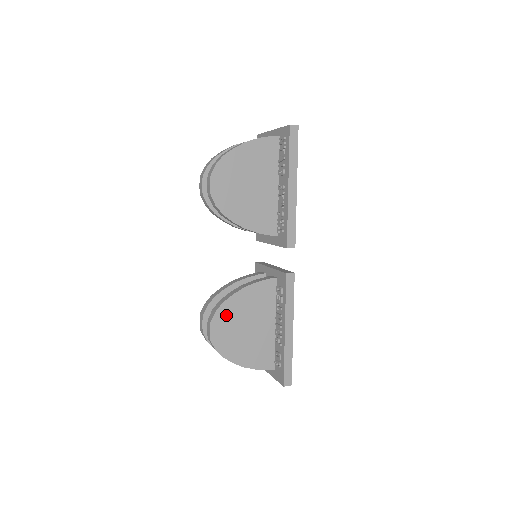
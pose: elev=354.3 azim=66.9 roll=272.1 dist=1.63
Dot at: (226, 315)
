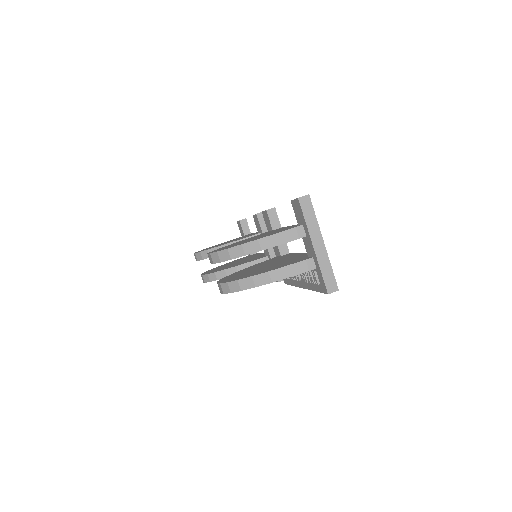
Dot at: occluded
